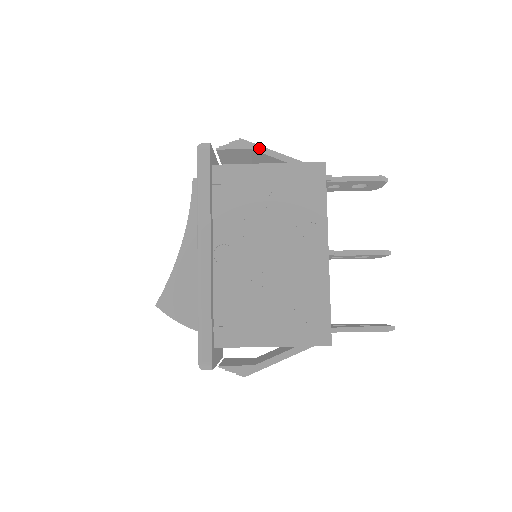
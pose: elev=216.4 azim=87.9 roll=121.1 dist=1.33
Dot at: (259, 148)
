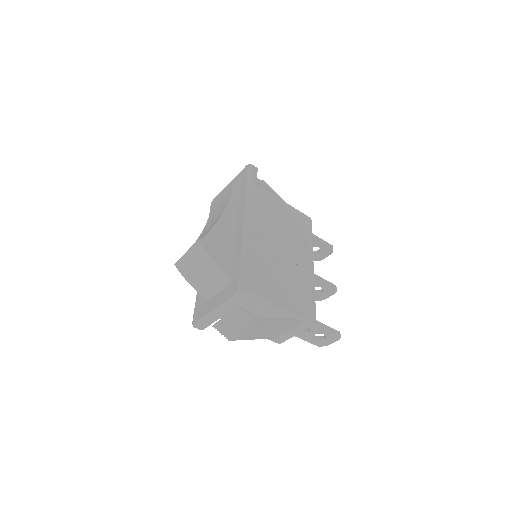
Dot at: (274, 192)
